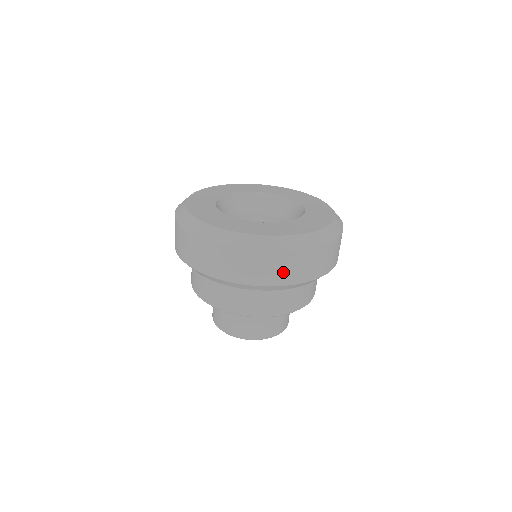
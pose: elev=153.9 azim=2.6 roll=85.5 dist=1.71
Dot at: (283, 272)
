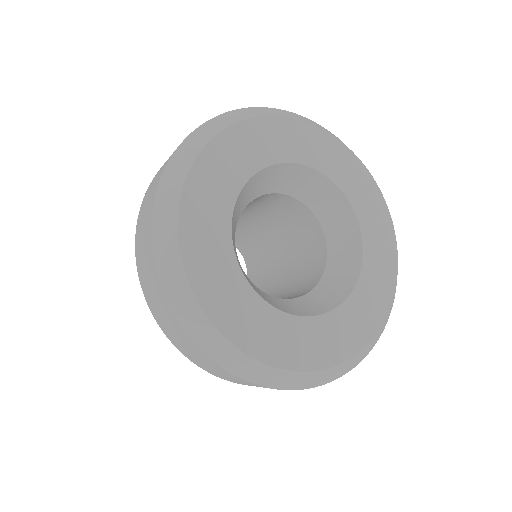
Dot at: occluded
